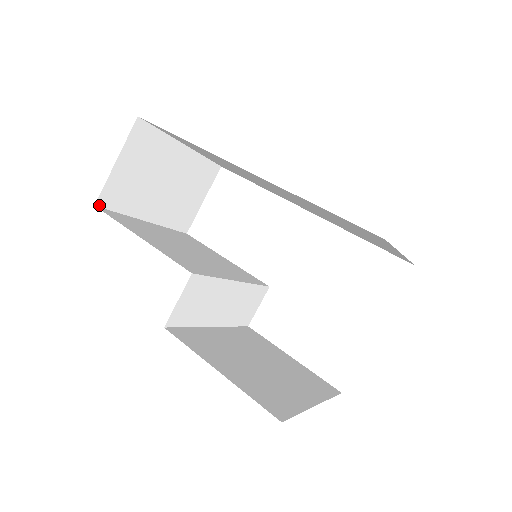
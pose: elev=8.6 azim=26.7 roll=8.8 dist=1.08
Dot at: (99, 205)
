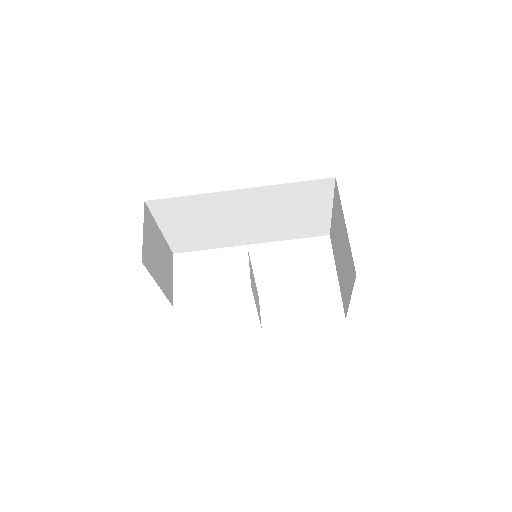
Dot at: (143, 263)
